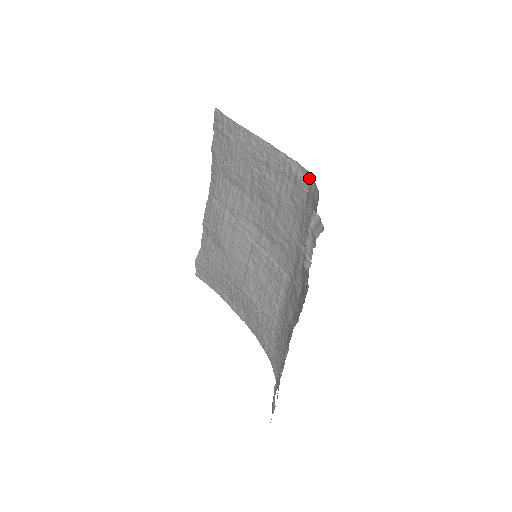
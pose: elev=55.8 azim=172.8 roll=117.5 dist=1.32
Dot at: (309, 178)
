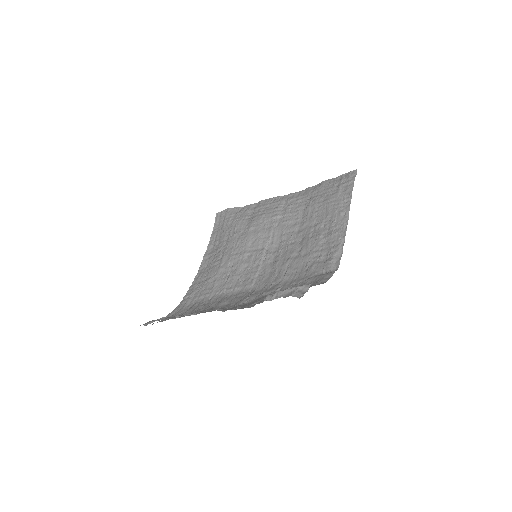
Dot at: (334, 270)
